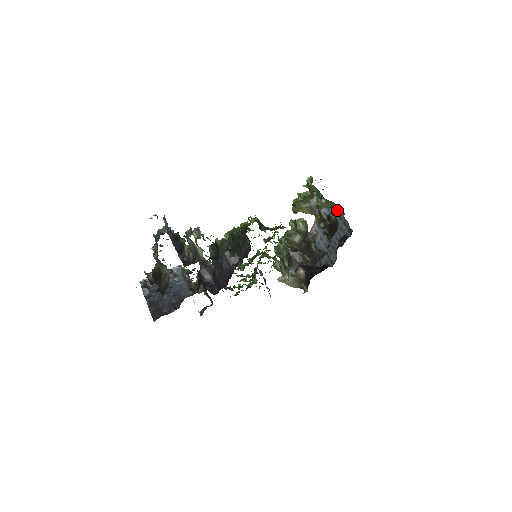
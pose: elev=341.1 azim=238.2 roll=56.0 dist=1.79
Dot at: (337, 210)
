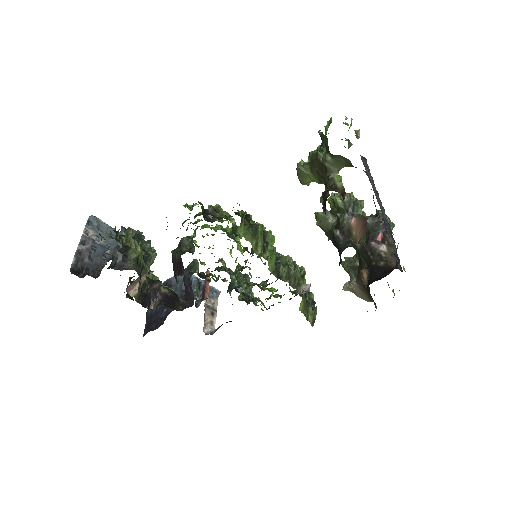
Dot at: occluded
